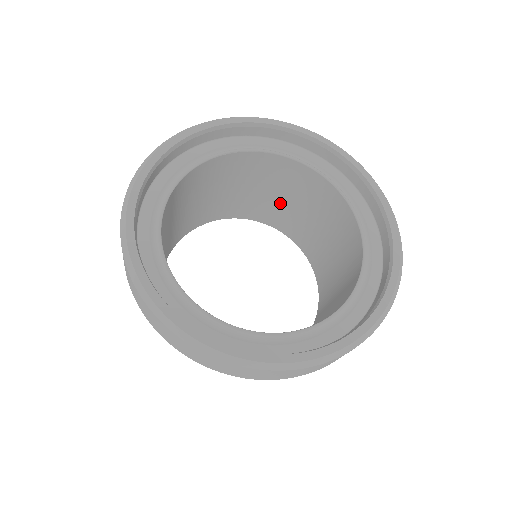
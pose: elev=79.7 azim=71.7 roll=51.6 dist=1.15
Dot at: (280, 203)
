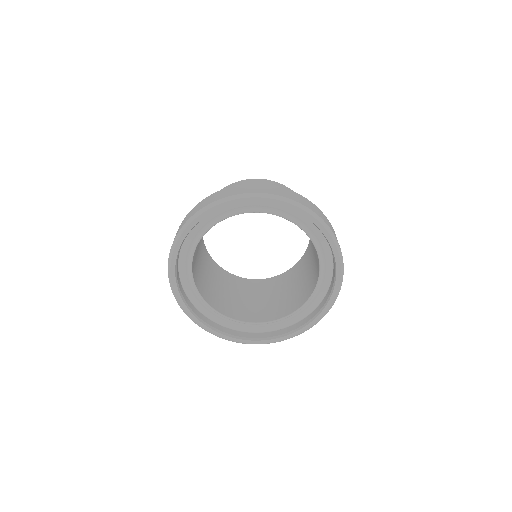
Dot at: occluded
